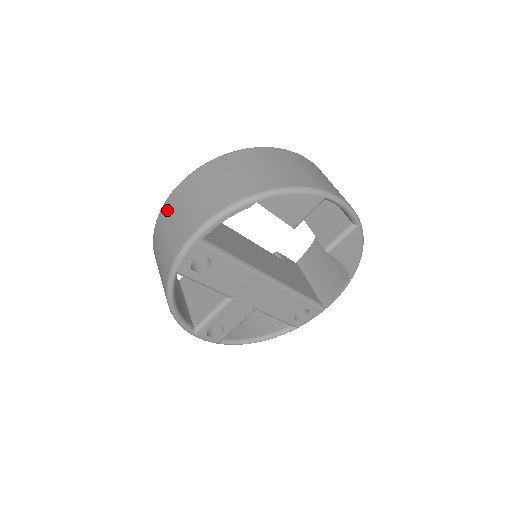
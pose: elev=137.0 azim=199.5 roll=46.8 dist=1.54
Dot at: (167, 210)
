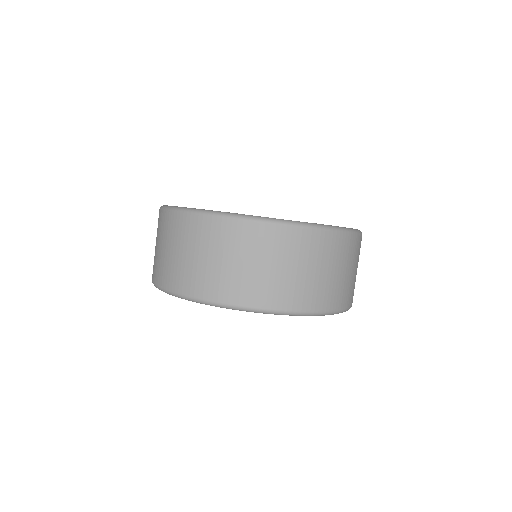
Dot at: occluded
